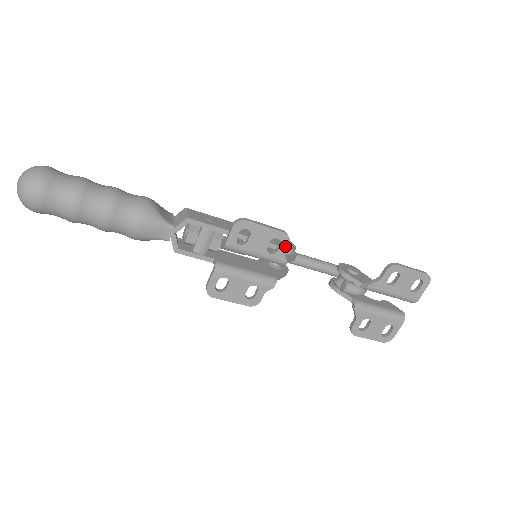
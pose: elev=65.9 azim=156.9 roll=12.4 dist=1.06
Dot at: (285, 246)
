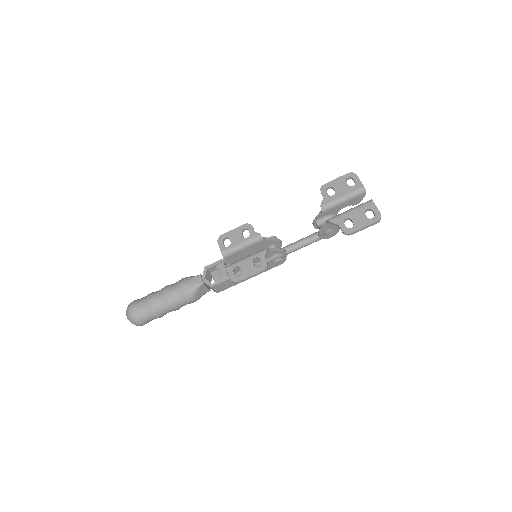
Dot at: (251, 229)
